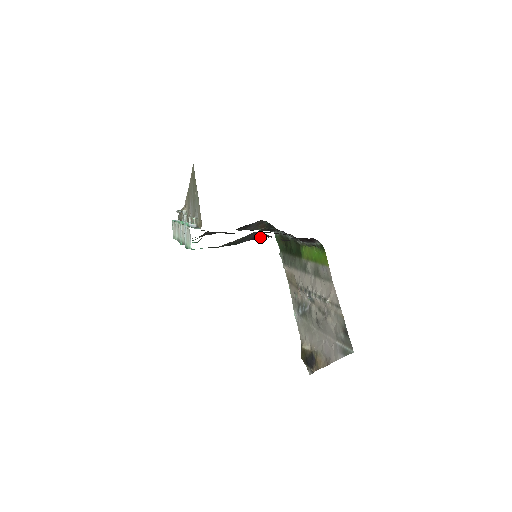
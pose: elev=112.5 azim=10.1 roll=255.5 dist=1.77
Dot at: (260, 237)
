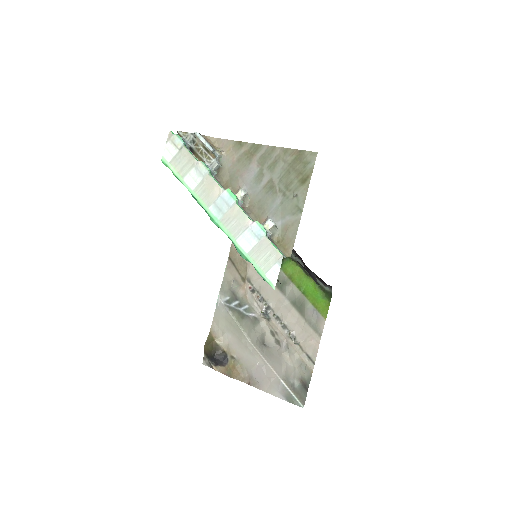
Dot at: occluded
